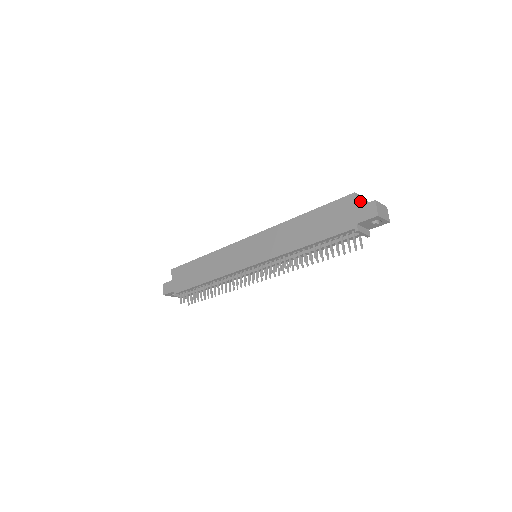
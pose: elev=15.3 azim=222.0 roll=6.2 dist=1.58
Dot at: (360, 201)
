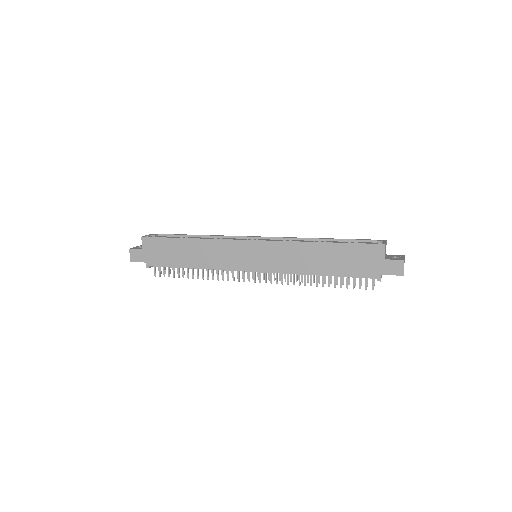
Dot at: (385, 249)
